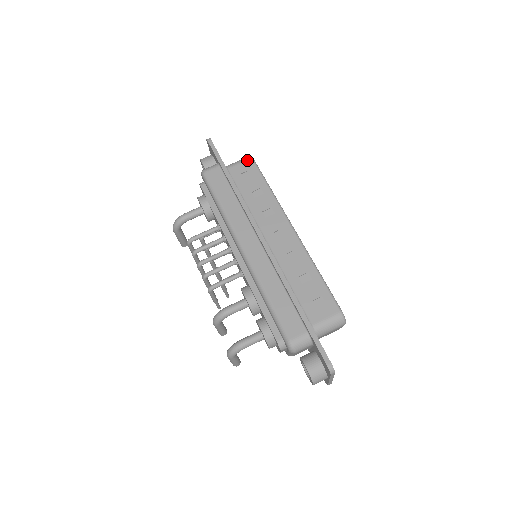
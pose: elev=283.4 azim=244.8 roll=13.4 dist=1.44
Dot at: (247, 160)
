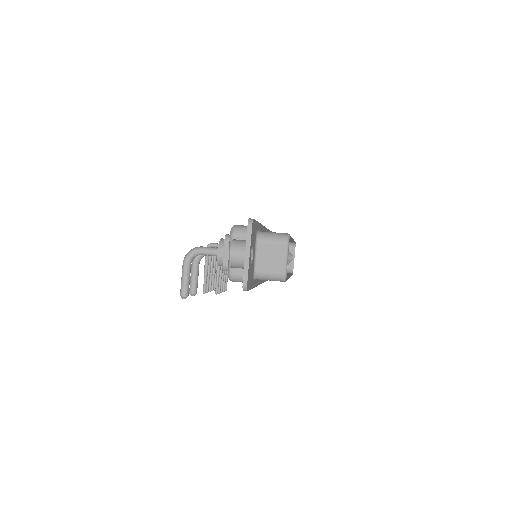
Dot at: occluded
